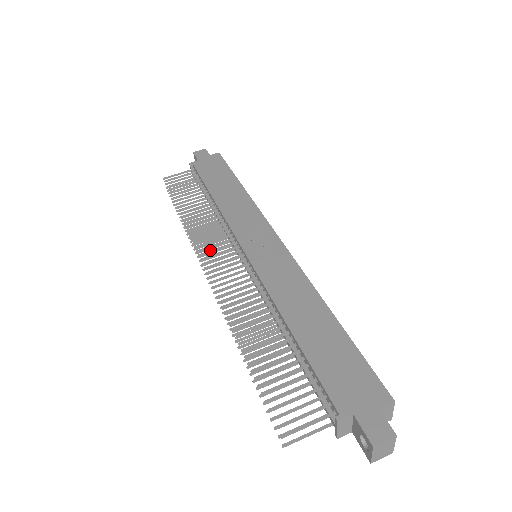
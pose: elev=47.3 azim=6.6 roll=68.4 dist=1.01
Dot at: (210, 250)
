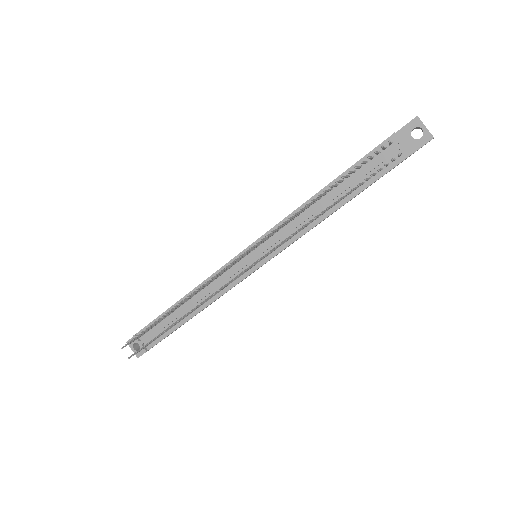
Dot at: (224, 269)
